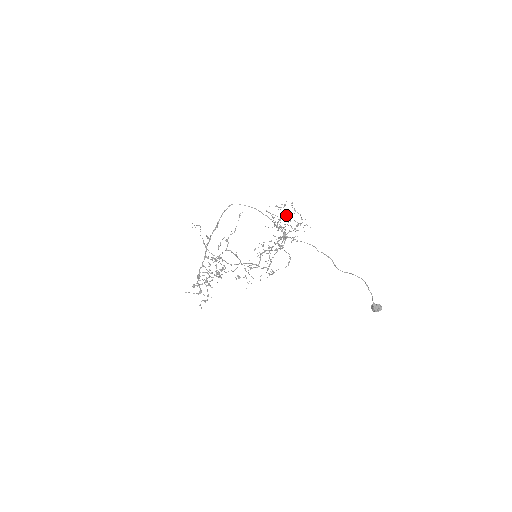
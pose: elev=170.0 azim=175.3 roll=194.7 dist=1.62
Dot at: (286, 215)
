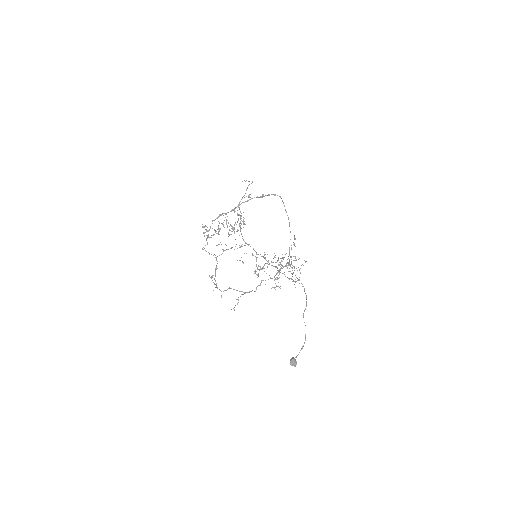
Dot at: (290, 266)
